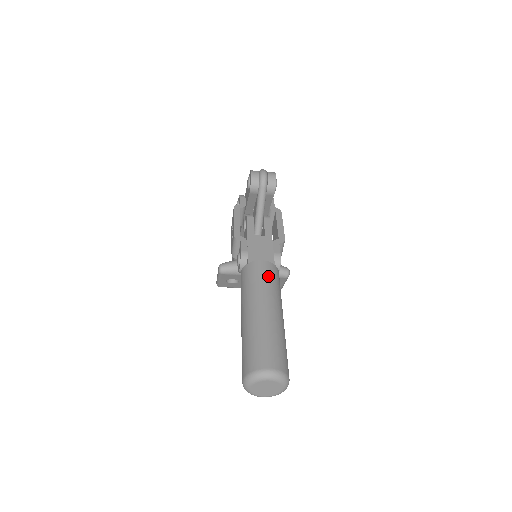
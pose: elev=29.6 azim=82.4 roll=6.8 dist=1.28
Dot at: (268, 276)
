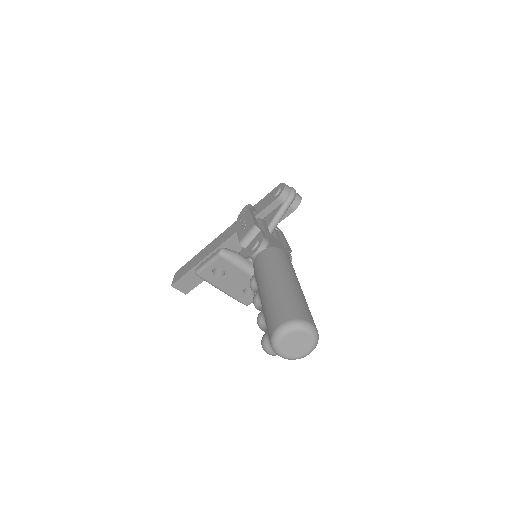
Dot at: (291, 263)
